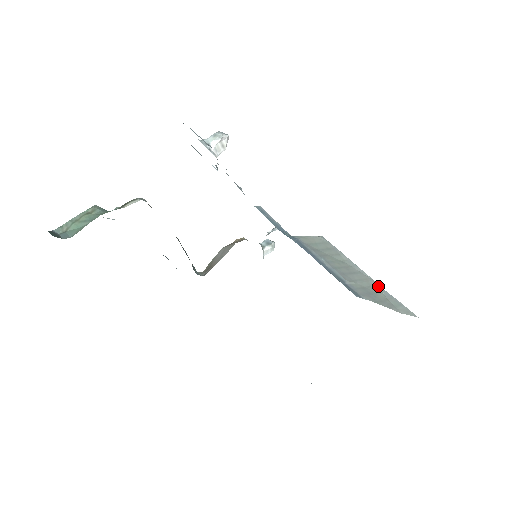
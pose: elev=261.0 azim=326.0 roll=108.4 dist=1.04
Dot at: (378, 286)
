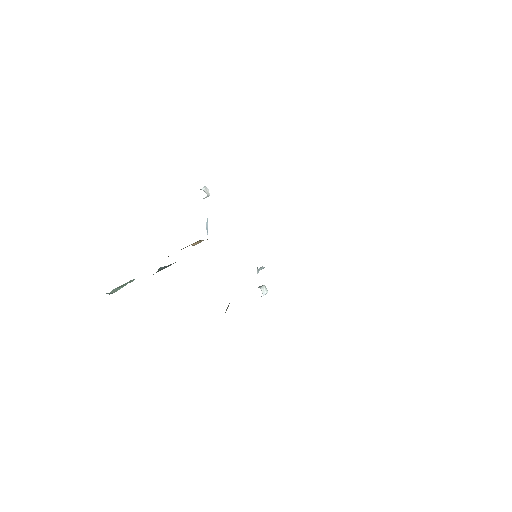
Dot at: occluded
